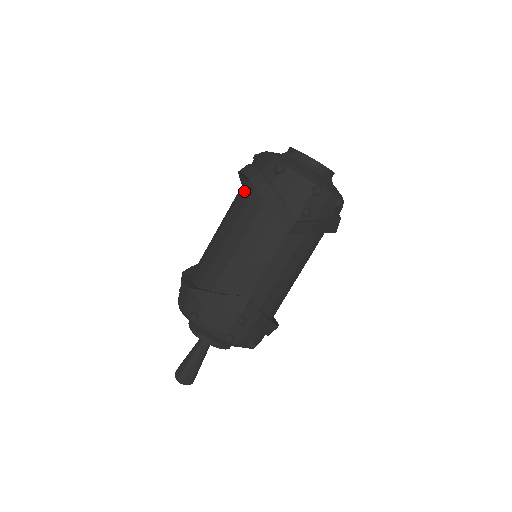
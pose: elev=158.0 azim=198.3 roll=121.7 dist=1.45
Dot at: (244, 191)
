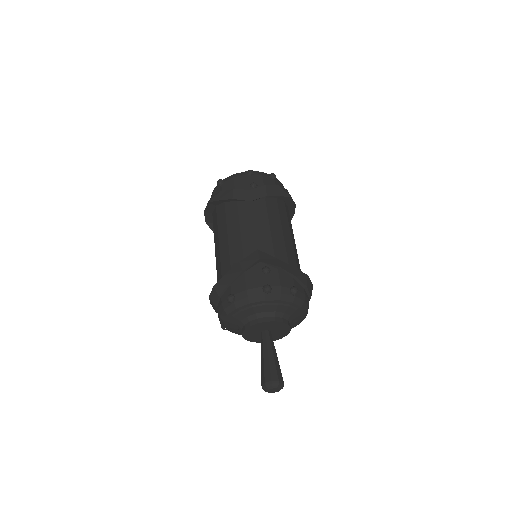
Dot at: (213, 219)
